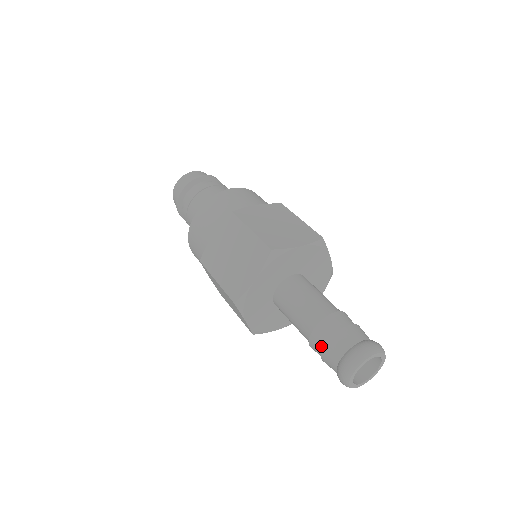
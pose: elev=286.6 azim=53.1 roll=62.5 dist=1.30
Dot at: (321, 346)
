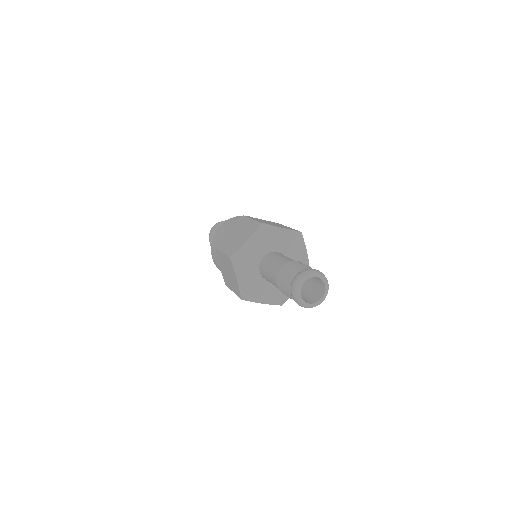
Dot at: (283, 277)
